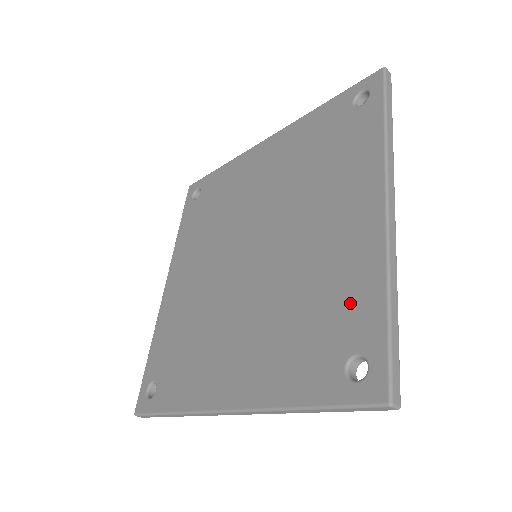
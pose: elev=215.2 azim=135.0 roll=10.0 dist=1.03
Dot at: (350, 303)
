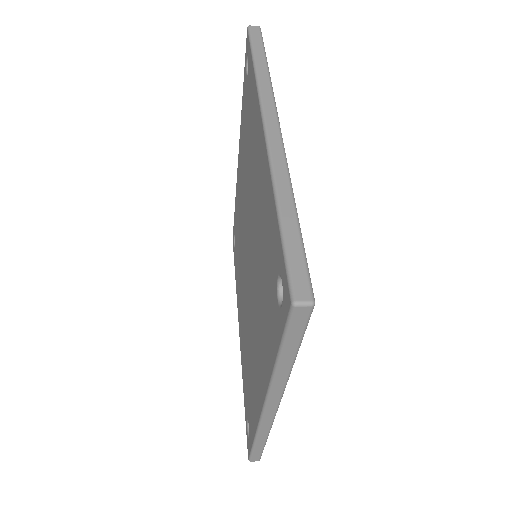
Dot at: (251, 407)
